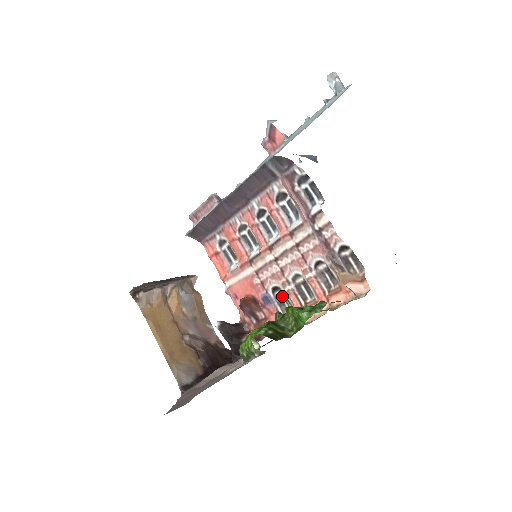
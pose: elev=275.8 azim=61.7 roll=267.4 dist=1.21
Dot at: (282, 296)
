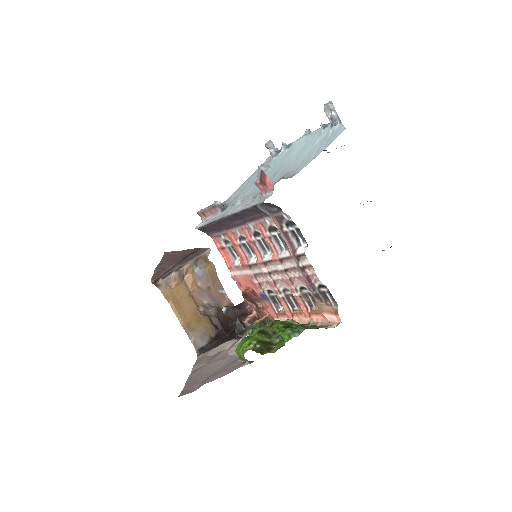
Dot at: (276, 297)
